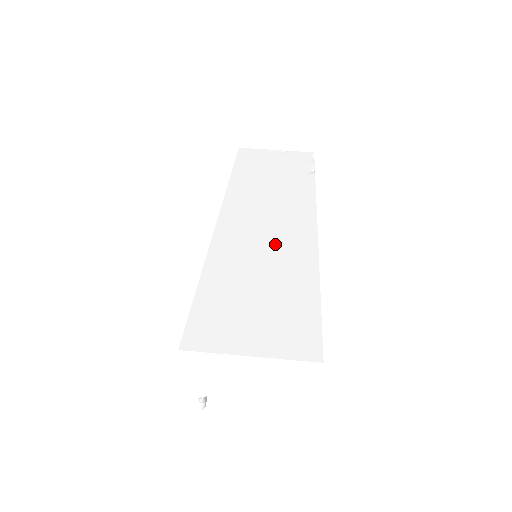
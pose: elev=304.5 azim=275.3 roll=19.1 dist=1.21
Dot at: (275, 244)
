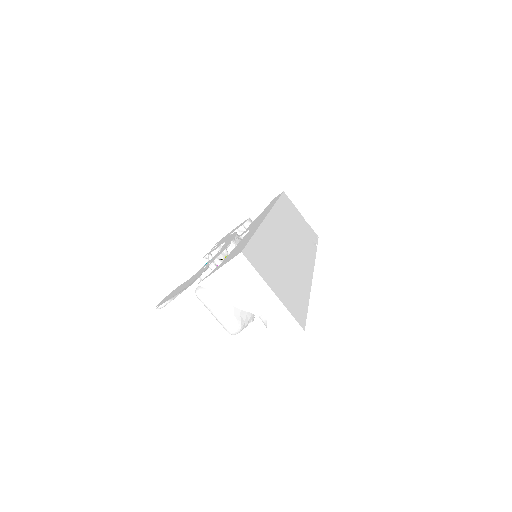
Dot at: (293, 257)
